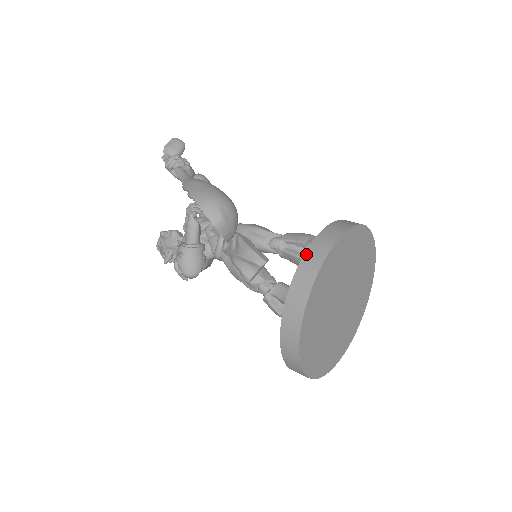
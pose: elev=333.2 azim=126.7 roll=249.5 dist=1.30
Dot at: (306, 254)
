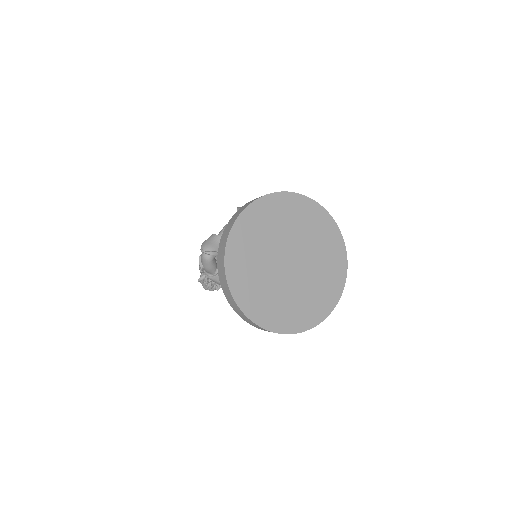
Dot at: occluded
